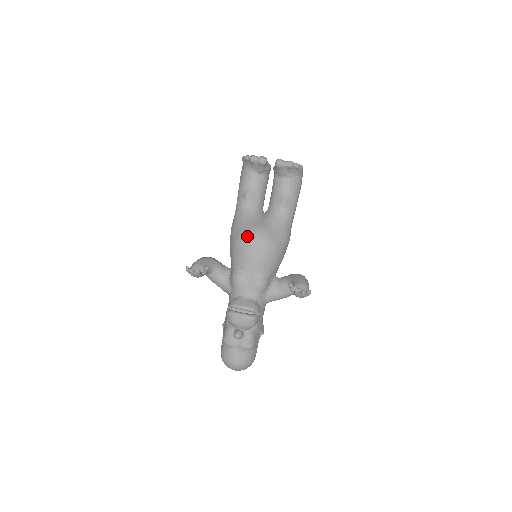
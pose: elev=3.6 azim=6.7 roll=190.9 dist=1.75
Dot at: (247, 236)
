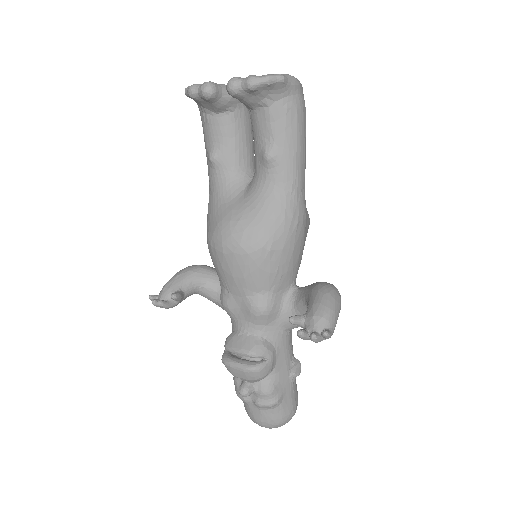
Dot at: (215, 237)
